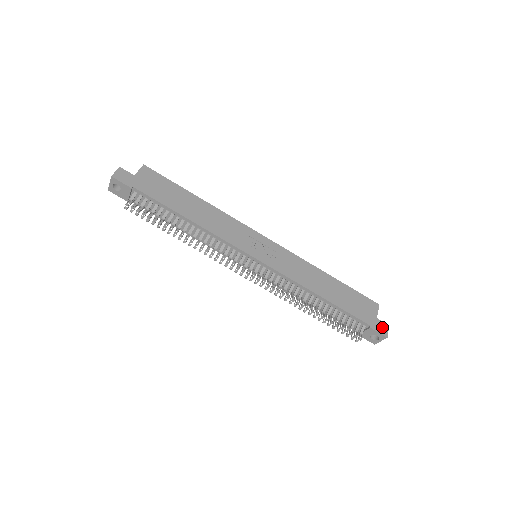
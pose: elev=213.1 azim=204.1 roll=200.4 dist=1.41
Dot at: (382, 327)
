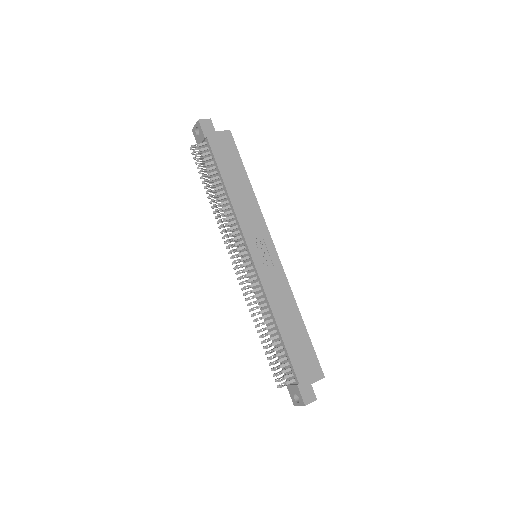
Dot at: (309, 394)
